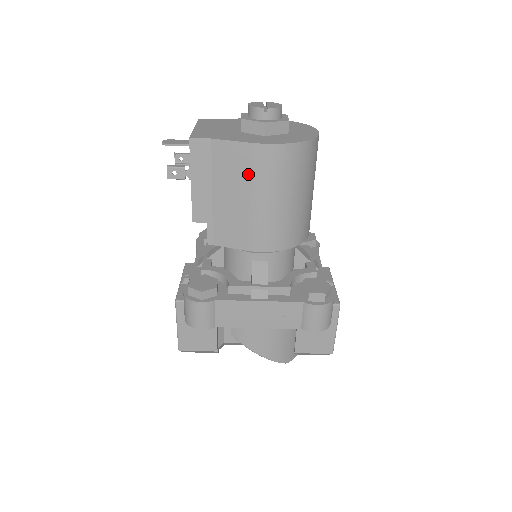
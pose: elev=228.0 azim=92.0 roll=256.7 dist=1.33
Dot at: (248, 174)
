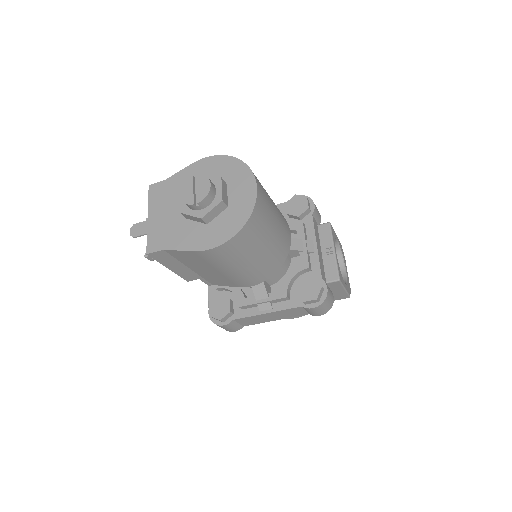
Dot at: (208, 262)
